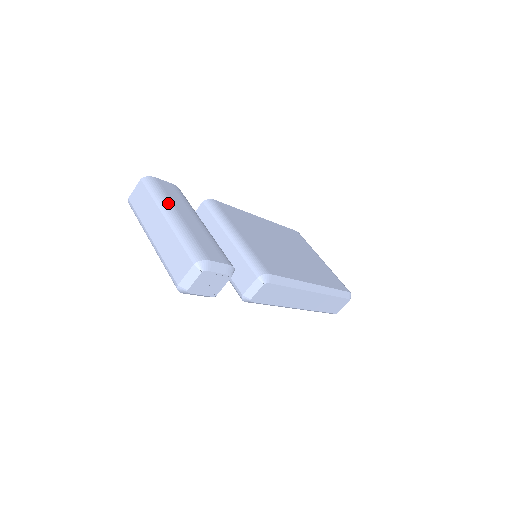
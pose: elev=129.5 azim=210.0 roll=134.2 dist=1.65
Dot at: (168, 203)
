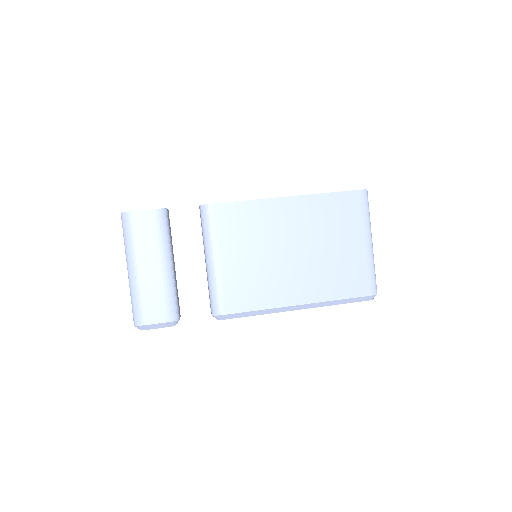
Dot at: (132, 253)
